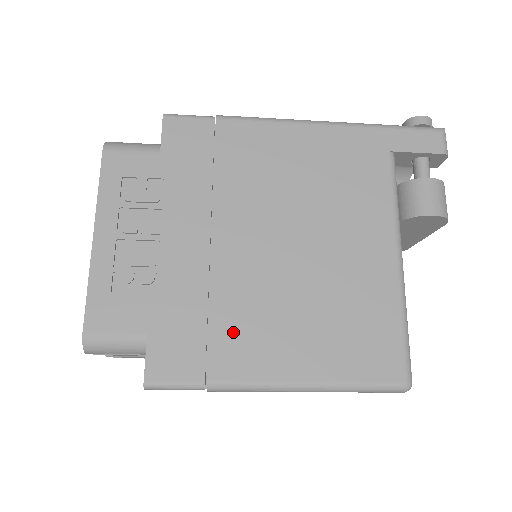
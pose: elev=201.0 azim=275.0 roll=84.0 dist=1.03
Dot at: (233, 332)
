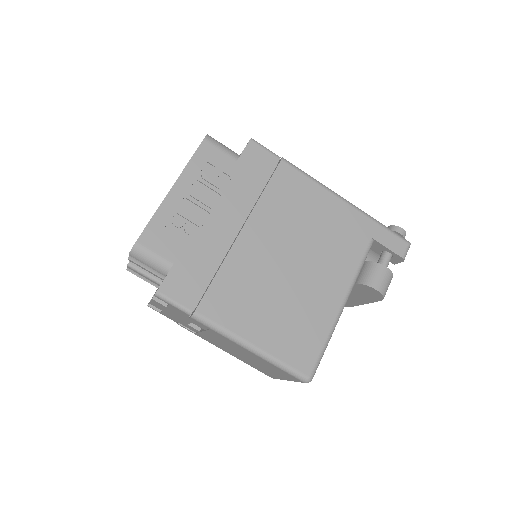
Dot at: (225, 291)
